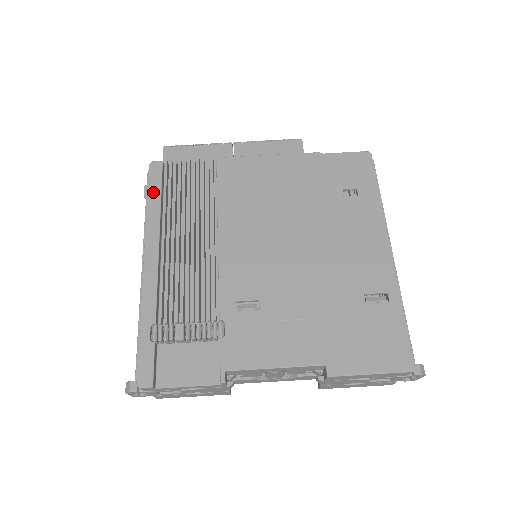
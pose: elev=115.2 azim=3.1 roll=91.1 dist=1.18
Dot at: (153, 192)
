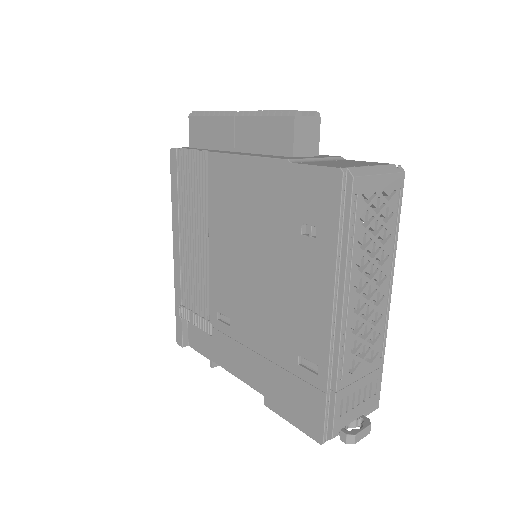
Dot at: (173, 185)
